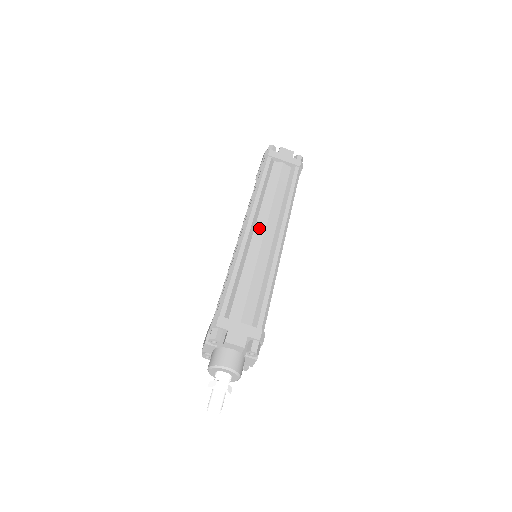
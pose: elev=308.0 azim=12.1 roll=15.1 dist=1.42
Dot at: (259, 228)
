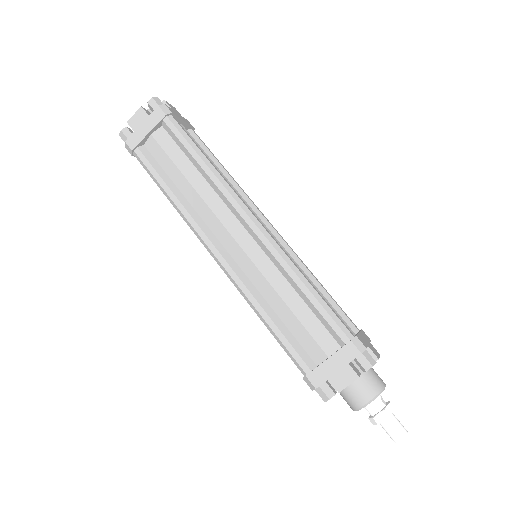
Dot at: (224, 240)
